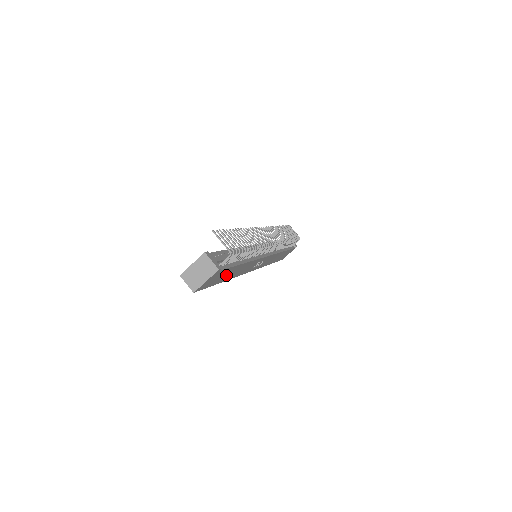
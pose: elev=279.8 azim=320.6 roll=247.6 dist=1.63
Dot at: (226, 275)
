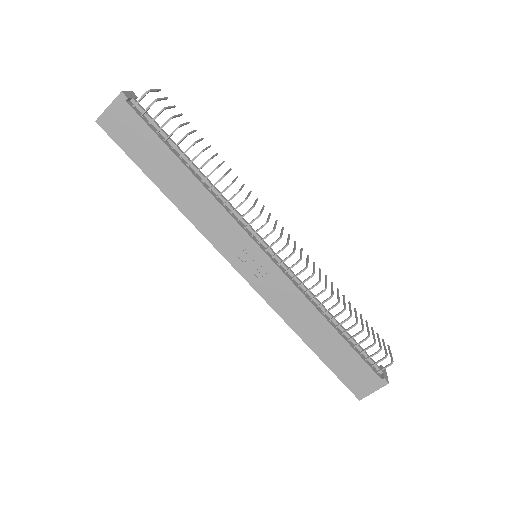
Dot at: (157, 163)
